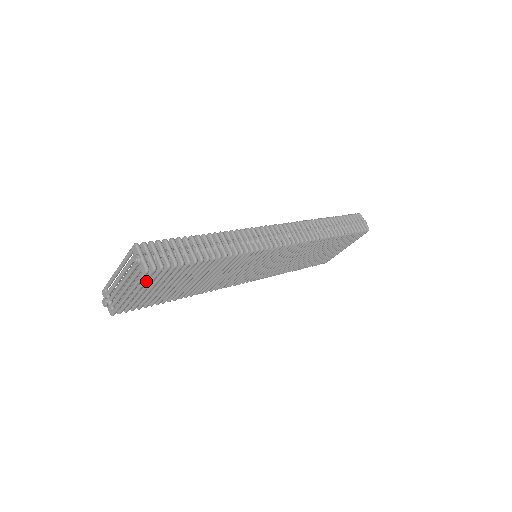
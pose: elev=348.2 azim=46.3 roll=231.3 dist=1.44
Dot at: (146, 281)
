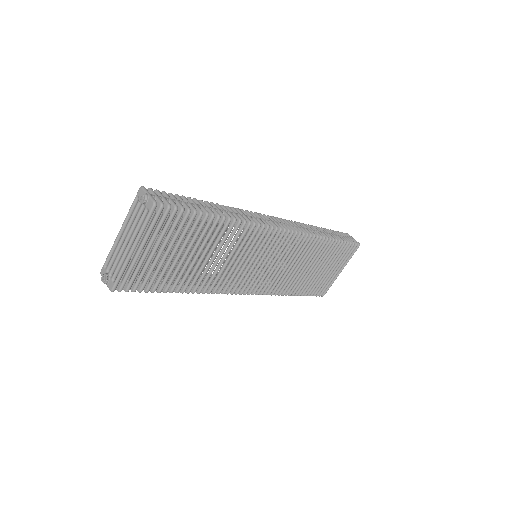
Dot at: (153, 226)
